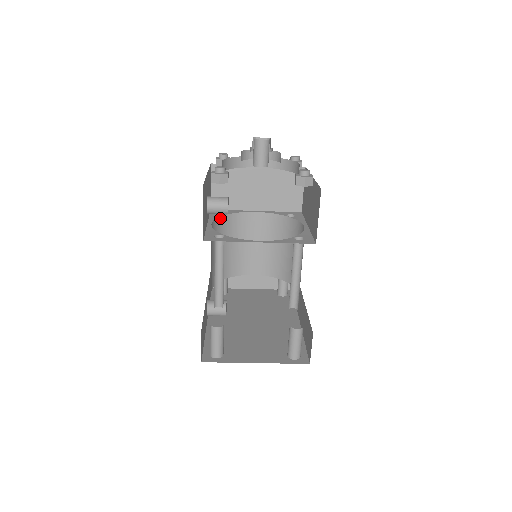
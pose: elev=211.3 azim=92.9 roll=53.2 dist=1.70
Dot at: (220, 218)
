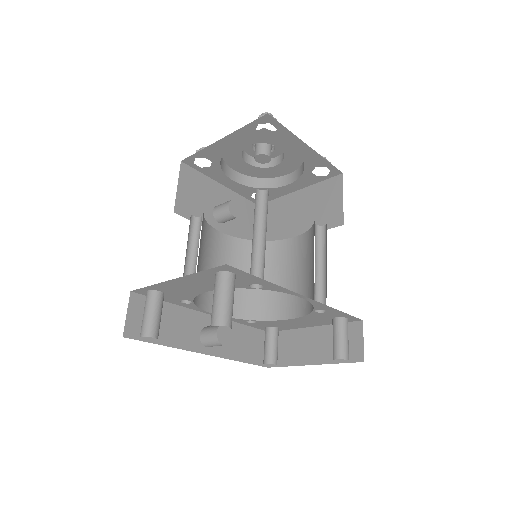
Dot at: (246, 242)
